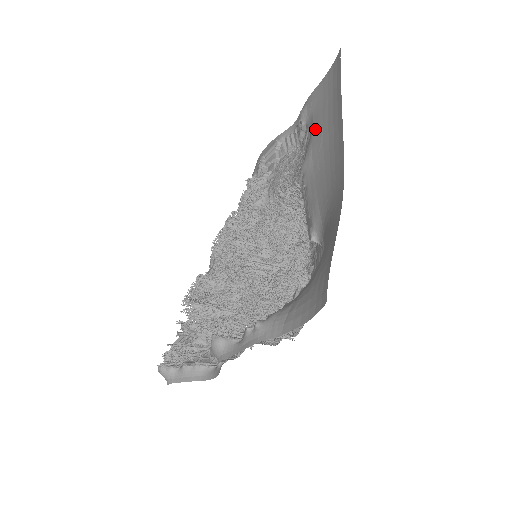
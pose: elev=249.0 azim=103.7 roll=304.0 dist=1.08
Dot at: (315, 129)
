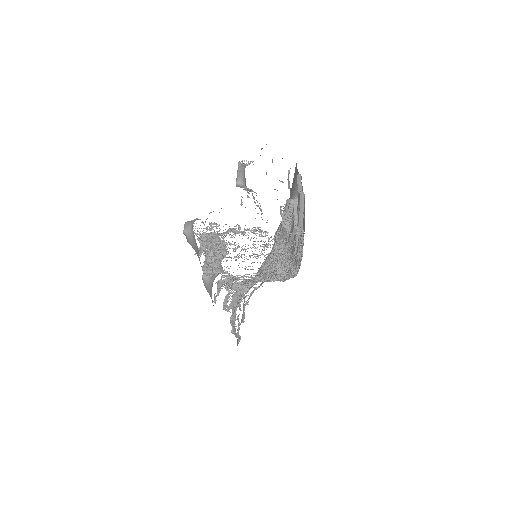
Dot at: occluded
